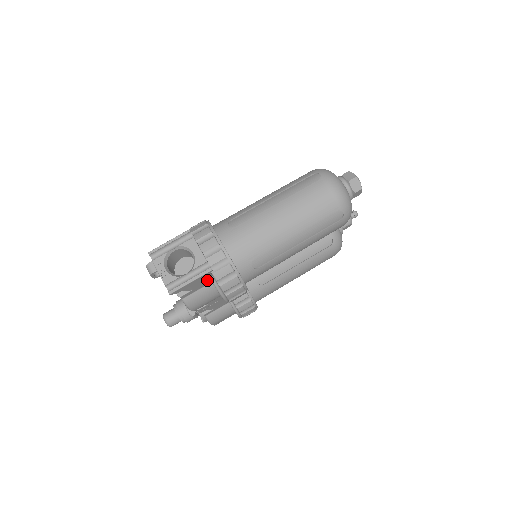
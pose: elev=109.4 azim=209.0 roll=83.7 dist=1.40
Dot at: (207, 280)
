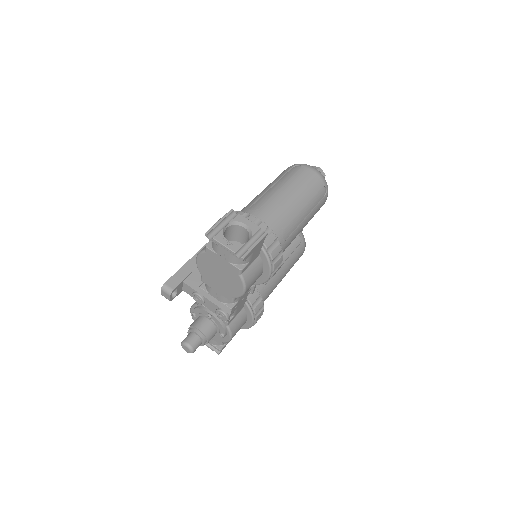
Dot at: (259, 250)
